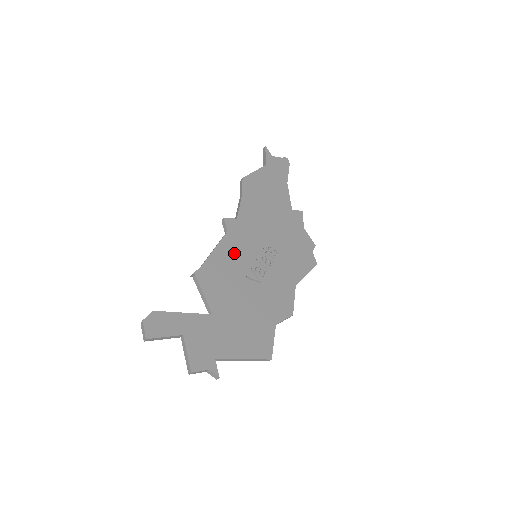
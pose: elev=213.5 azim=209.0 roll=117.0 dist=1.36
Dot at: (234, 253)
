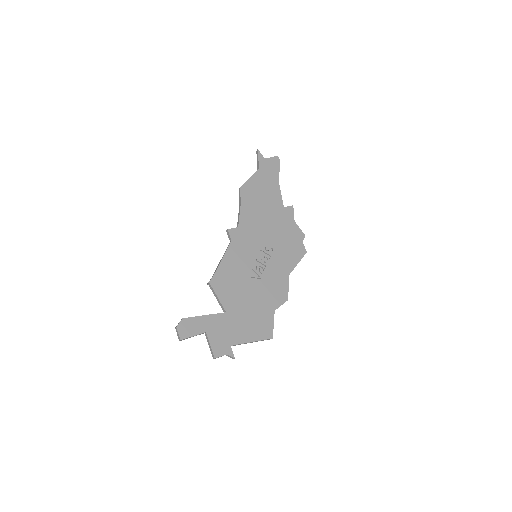
Dot at: (238, 258)
